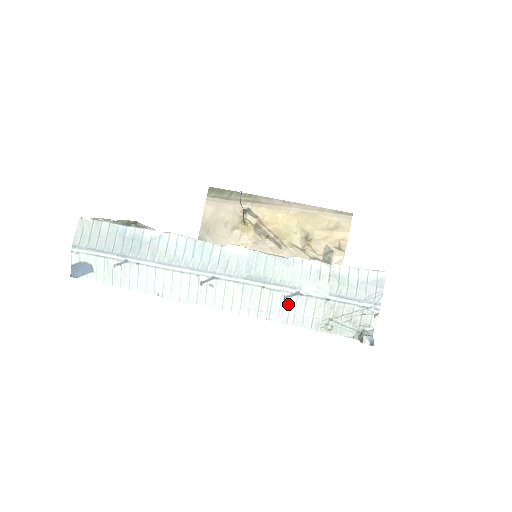
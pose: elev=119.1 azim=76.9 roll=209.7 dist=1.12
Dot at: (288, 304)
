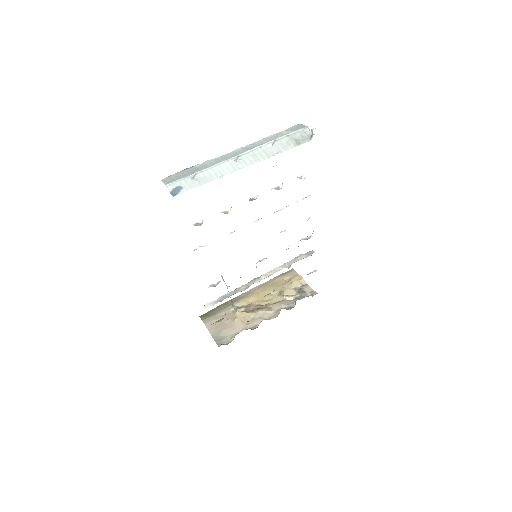
Dot at: (276, 146)
